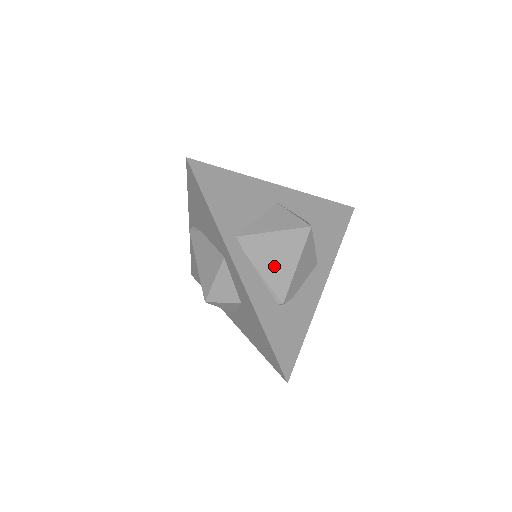
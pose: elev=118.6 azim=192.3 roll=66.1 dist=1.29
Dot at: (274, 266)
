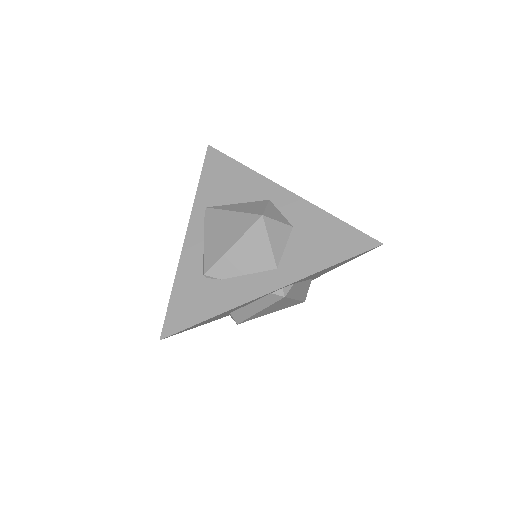
Dot at: (216, 240)
